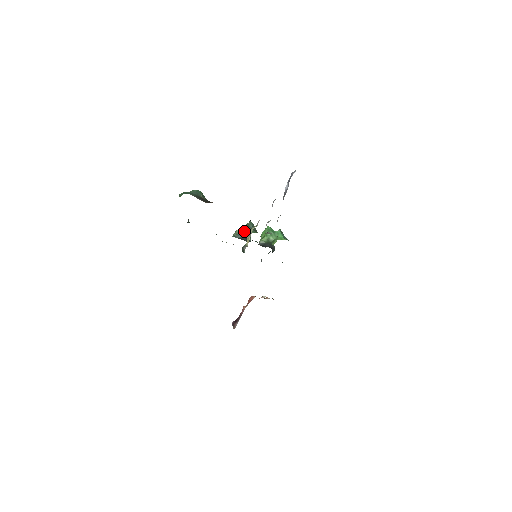
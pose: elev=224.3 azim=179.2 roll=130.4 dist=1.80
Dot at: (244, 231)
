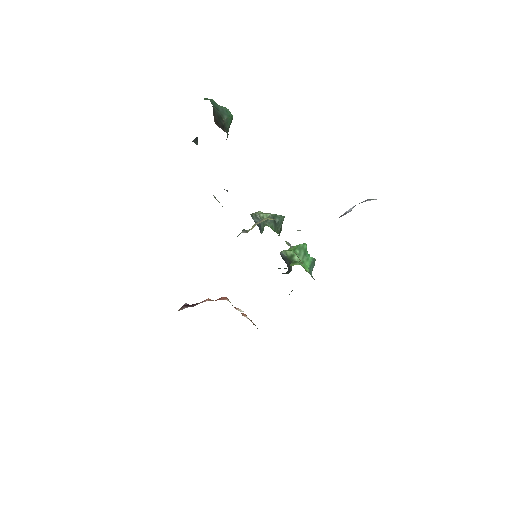
Dot at: occluded
